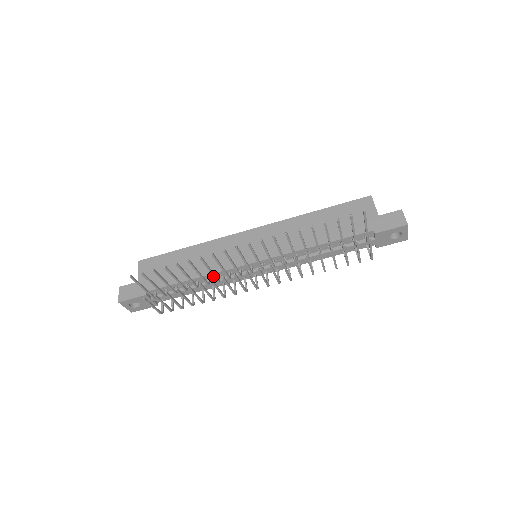
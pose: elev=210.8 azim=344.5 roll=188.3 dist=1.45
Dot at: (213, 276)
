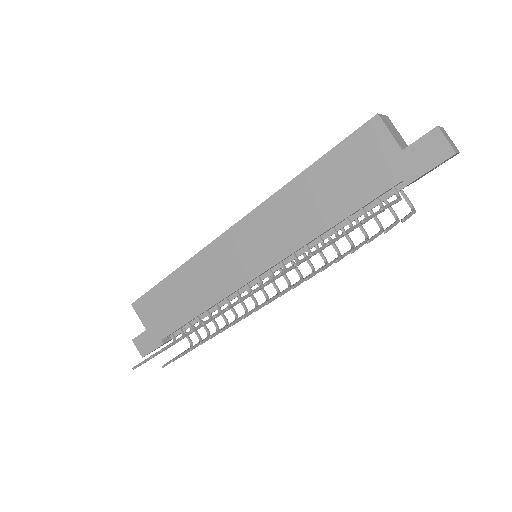
Dot at: occluded
